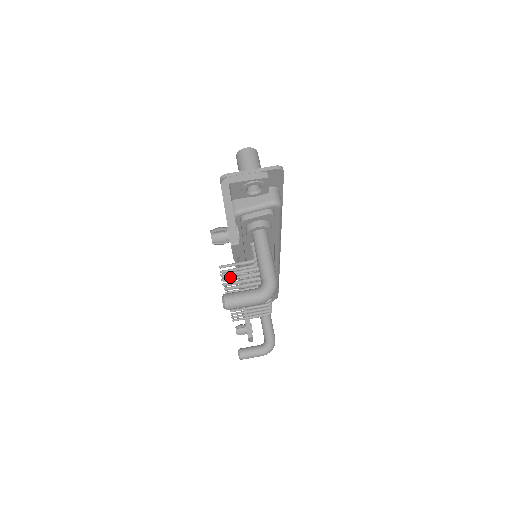
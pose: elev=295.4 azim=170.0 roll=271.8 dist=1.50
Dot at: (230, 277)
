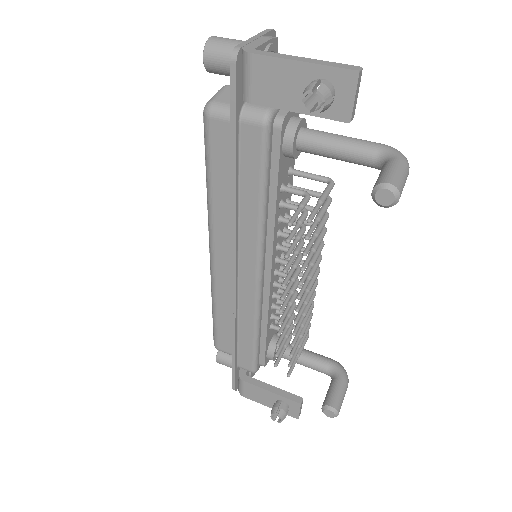
Dot at: (310, 228)
